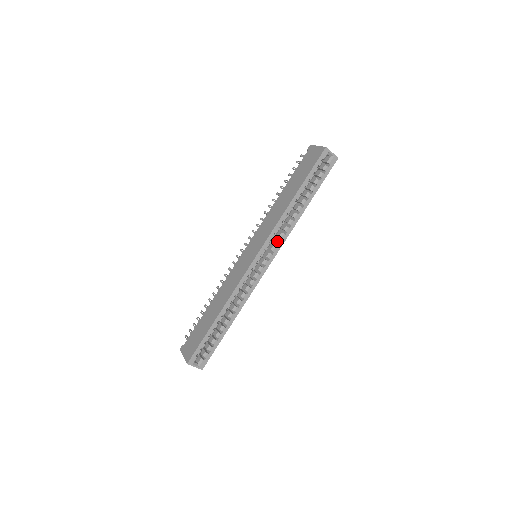
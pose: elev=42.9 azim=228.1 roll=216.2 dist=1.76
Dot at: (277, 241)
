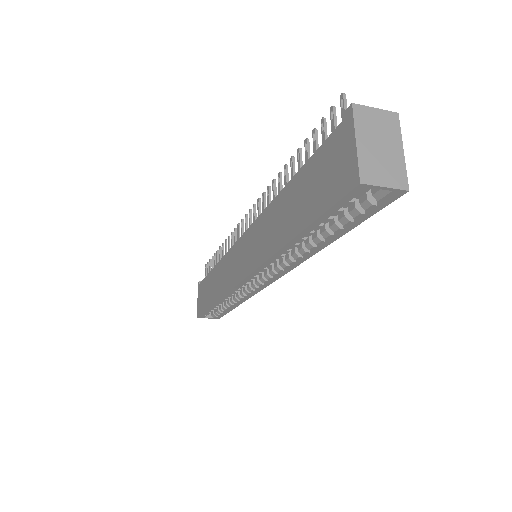
Dot at: (276, 269)
